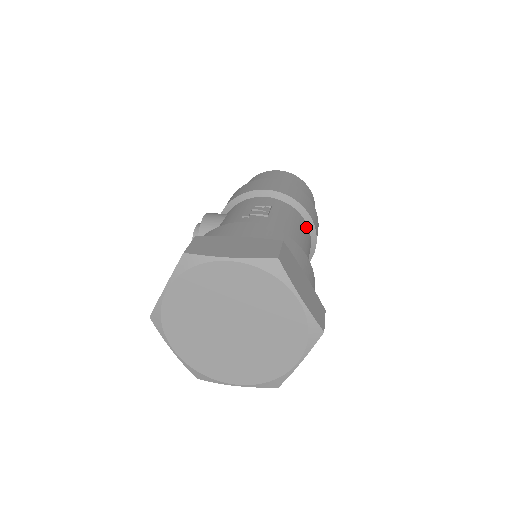
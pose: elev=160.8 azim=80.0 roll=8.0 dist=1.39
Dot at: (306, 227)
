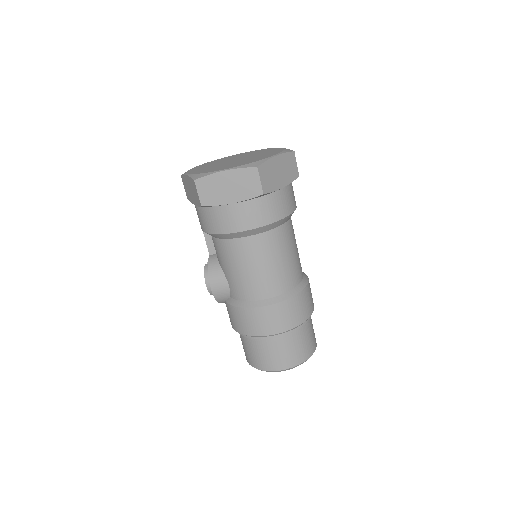
Dot at: occluded
